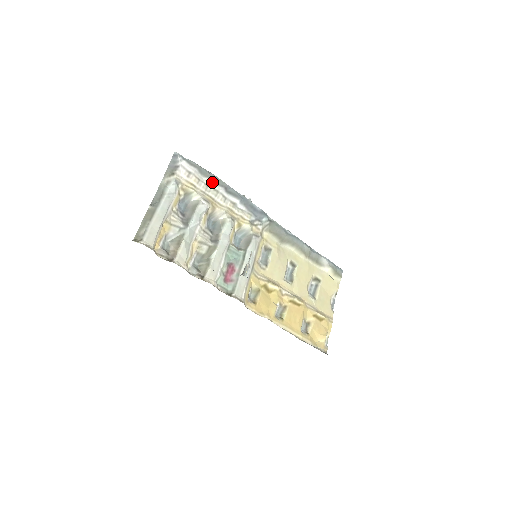
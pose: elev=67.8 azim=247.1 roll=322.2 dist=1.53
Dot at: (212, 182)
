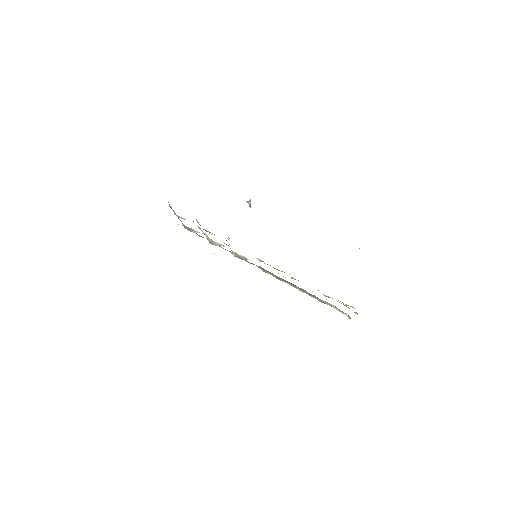
Dot at: occluded
